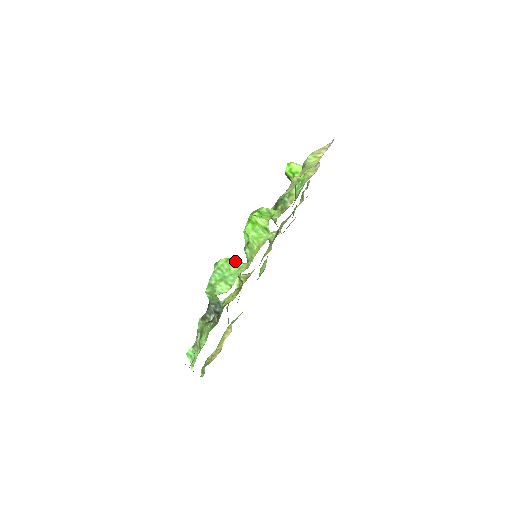
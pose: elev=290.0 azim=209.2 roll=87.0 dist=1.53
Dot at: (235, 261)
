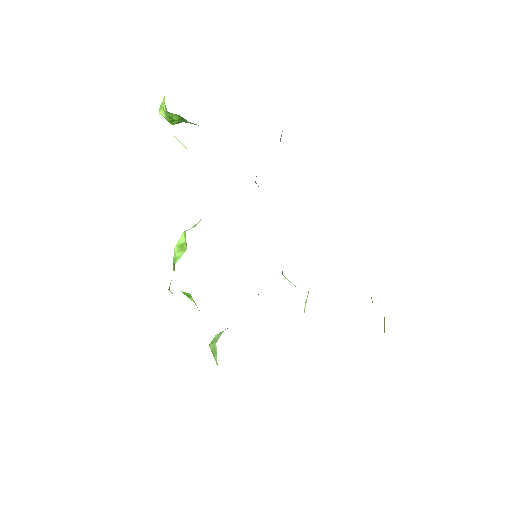
Dot at: (212, 346)
